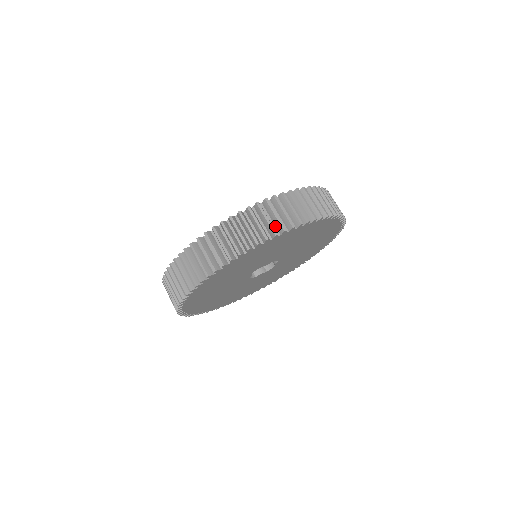
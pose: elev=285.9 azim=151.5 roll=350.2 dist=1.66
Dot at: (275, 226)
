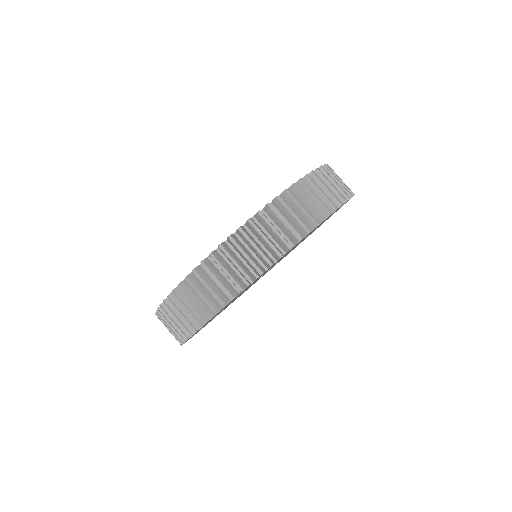
Dot at: (241, 274)
